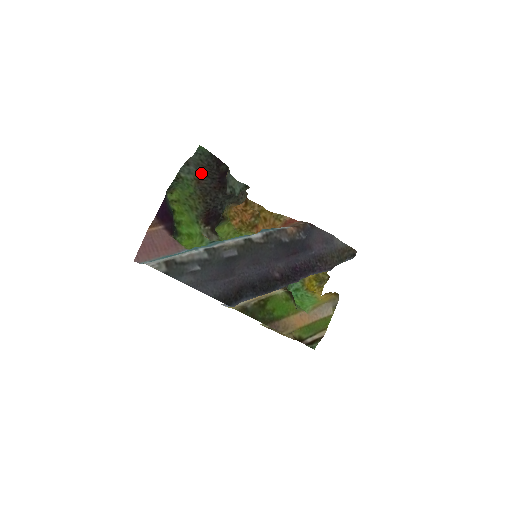
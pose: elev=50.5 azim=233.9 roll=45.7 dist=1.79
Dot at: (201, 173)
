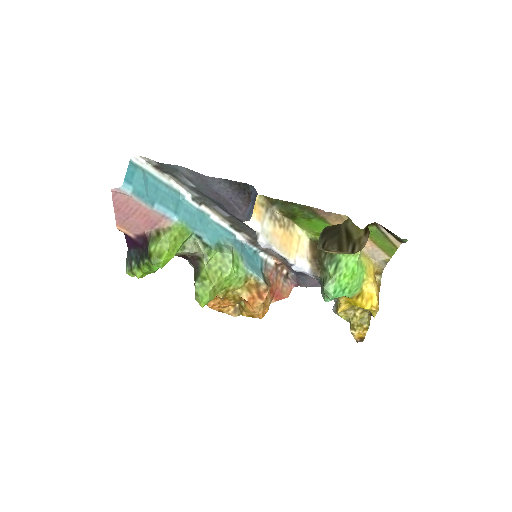
Dot at: occluded
